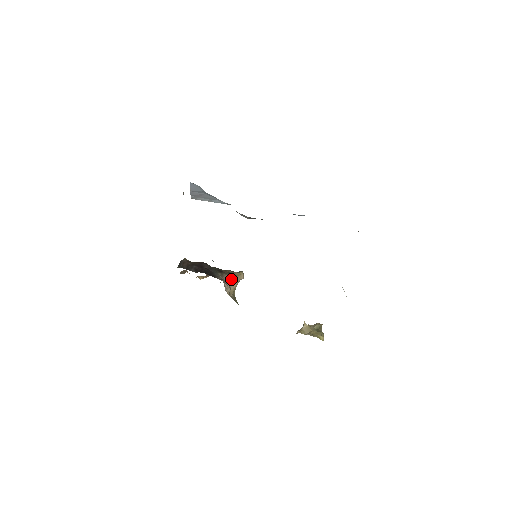
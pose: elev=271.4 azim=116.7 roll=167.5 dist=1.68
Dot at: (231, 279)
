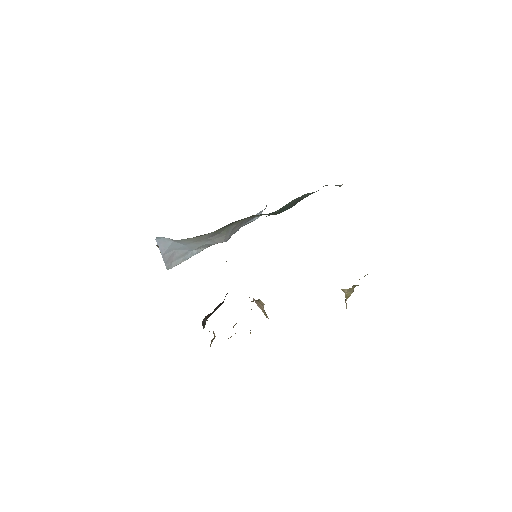
Dot at: (255, 302)
